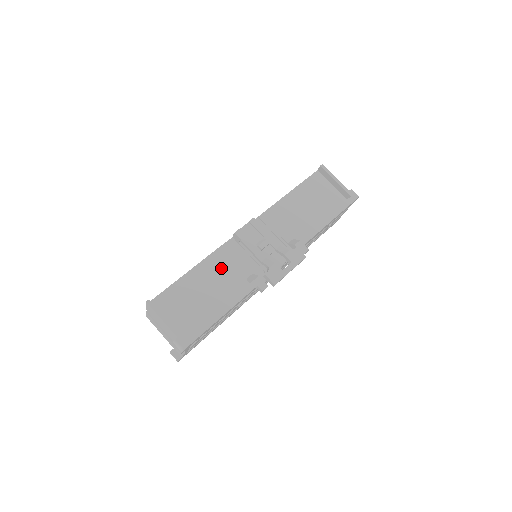
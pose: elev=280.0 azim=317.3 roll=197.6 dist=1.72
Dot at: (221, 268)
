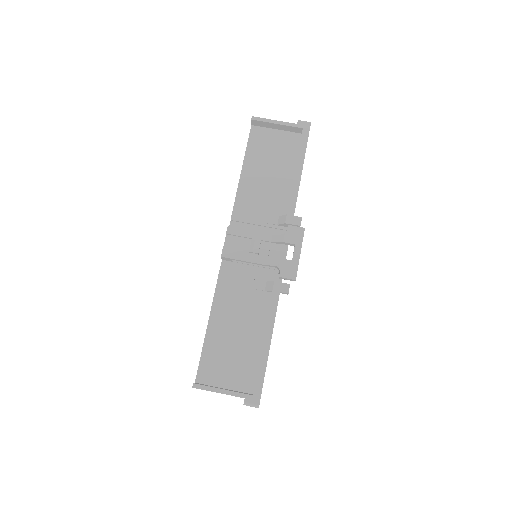
Dot at: (234, 299)
